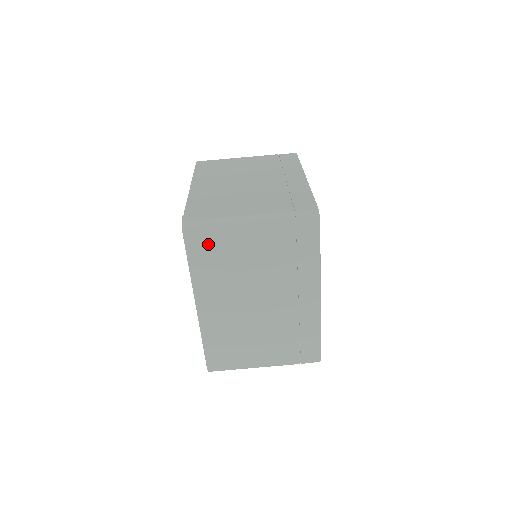
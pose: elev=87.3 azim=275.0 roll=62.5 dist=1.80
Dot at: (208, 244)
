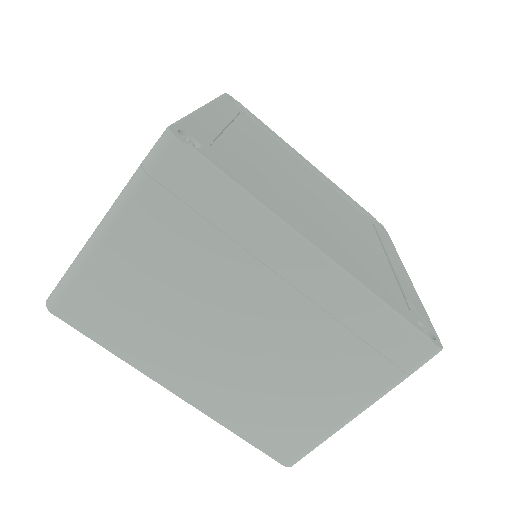
Dot at: occluded
